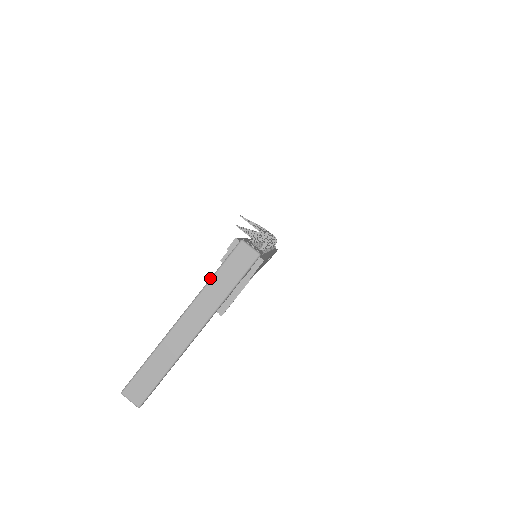
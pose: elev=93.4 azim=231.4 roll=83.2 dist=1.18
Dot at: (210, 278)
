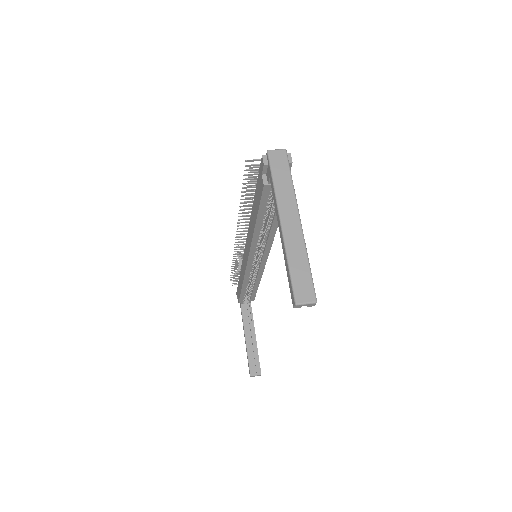
Dot at: (273, 185)
